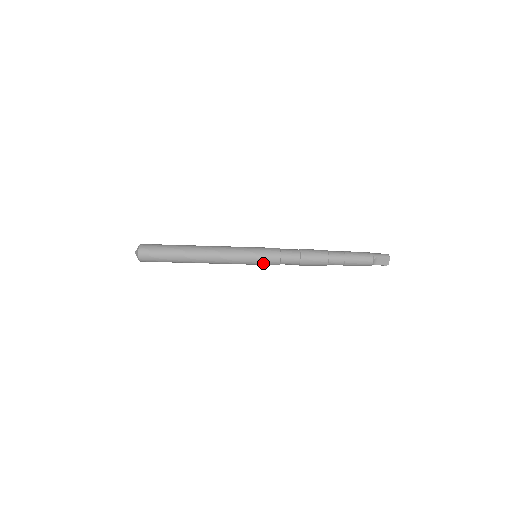
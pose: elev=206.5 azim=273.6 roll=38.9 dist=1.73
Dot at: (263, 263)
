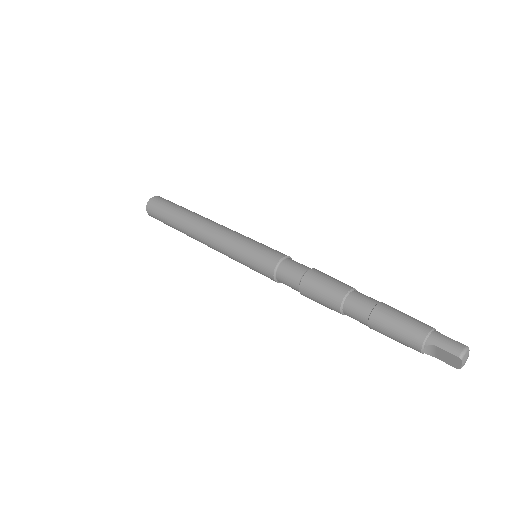
Dot at: (257, 271)
